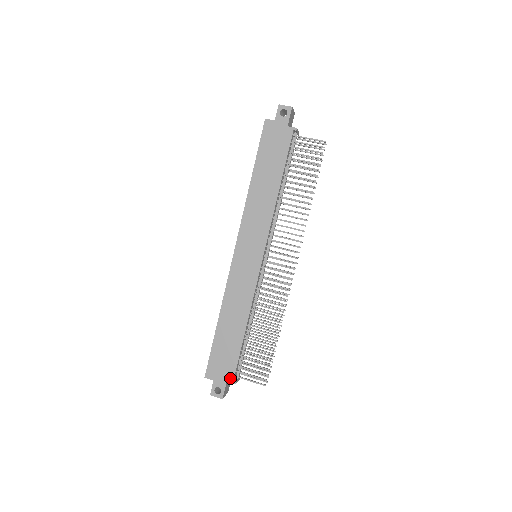
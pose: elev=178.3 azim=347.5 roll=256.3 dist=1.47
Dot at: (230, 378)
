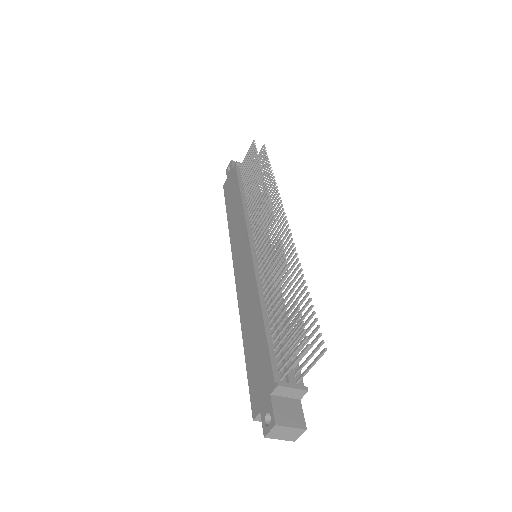
Dot at: (271, 385)
